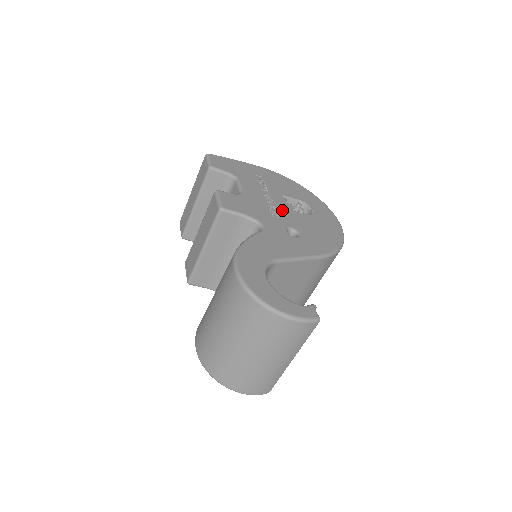
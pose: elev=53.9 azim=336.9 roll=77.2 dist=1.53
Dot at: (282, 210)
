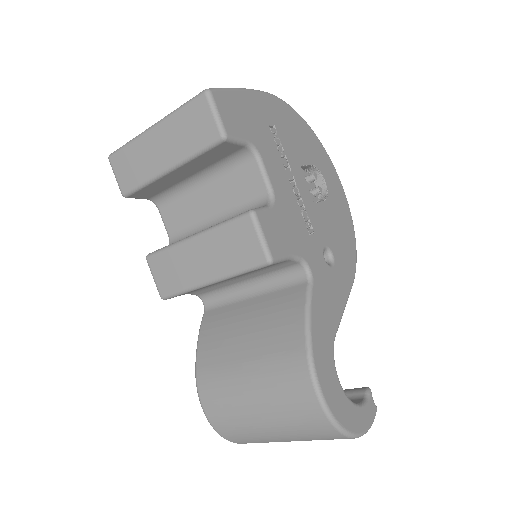
Dot at: (310, 209)
